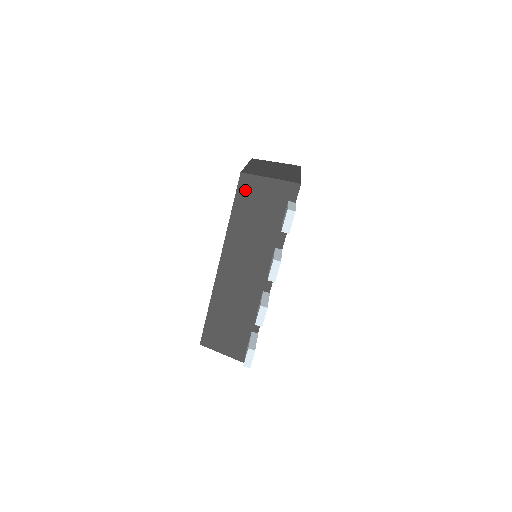
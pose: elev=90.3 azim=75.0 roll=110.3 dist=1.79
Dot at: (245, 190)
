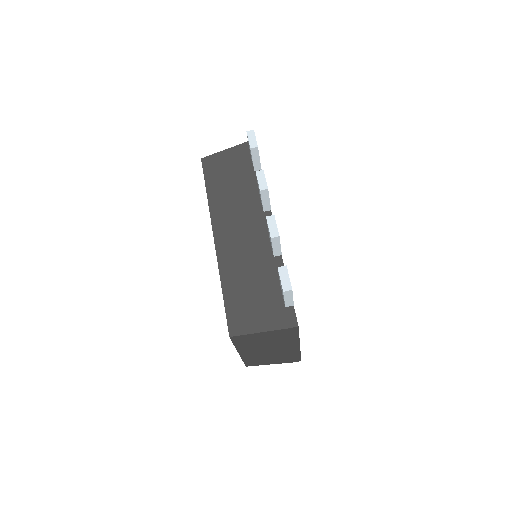
Dot at: (210, 168)
